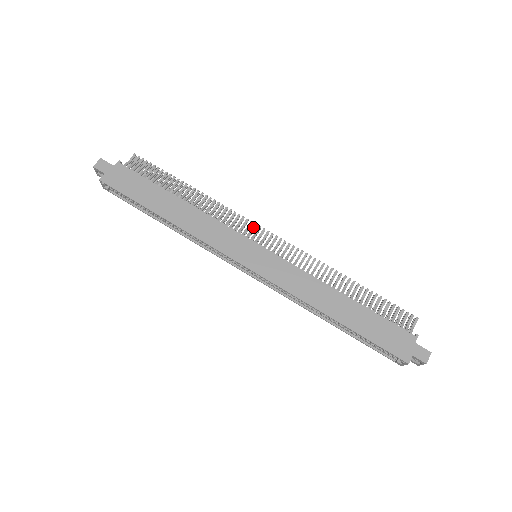
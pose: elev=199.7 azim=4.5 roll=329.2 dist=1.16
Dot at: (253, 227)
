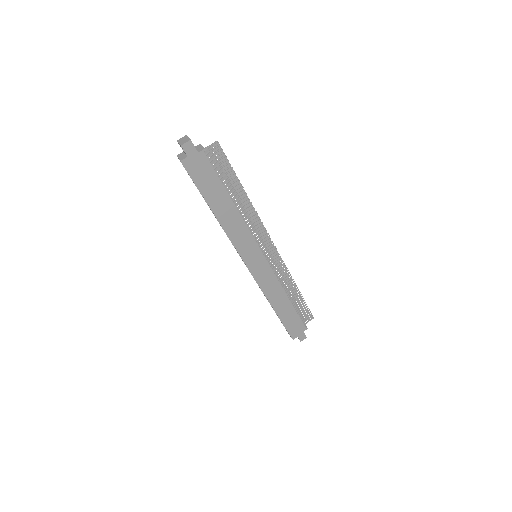
Dot at: (267, 238)
